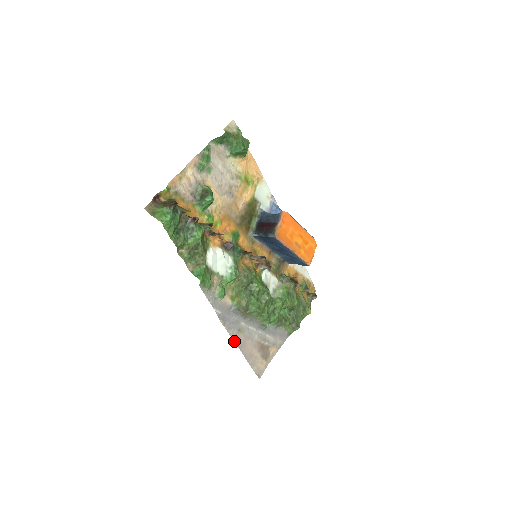
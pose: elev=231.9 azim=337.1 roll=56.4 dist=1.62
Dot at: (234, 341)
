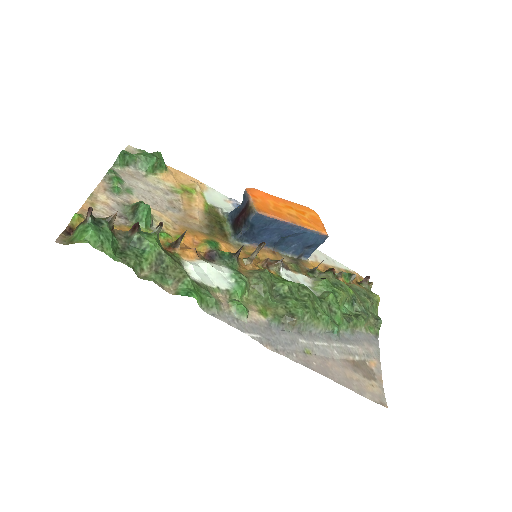
Dot at: occluded
